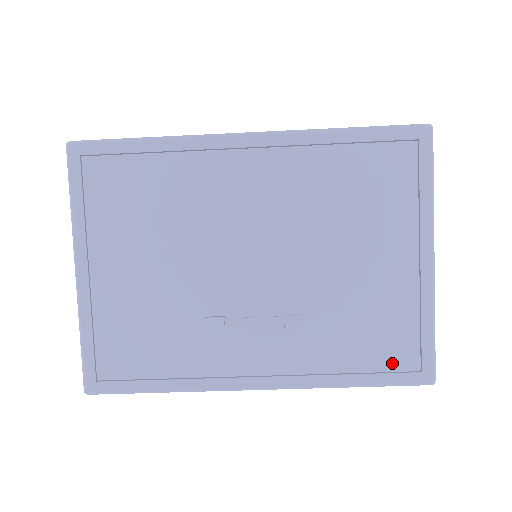
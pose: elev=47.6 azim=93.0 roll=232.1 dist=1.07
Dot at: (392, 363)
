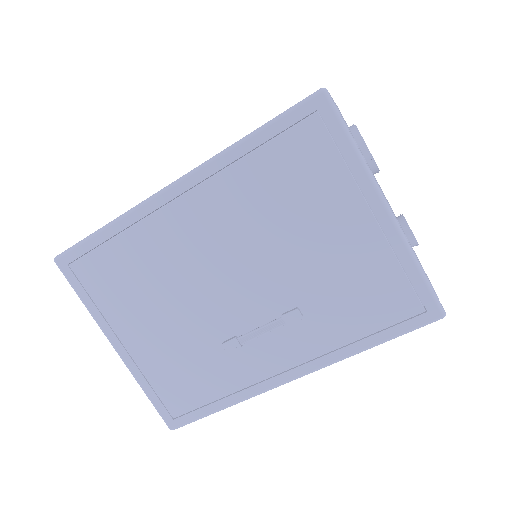
Dot at: (396, 315)
